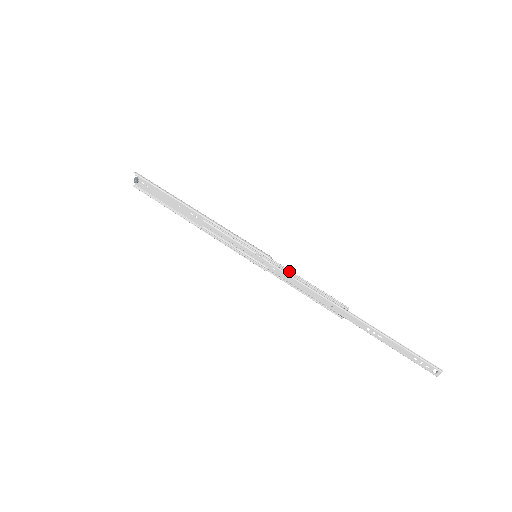
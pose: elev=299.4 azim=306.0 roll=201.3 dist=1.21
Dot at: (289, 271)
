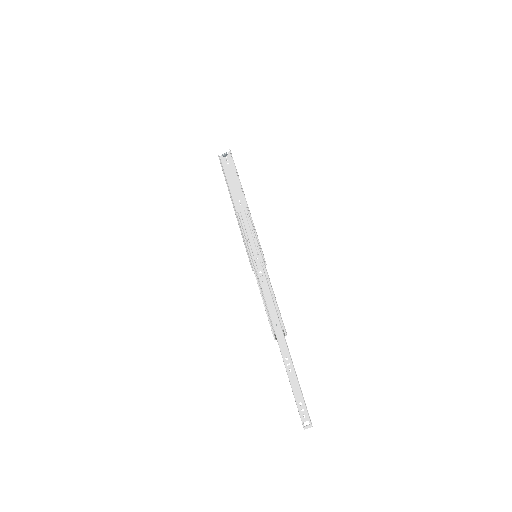
Dot at: occluded
